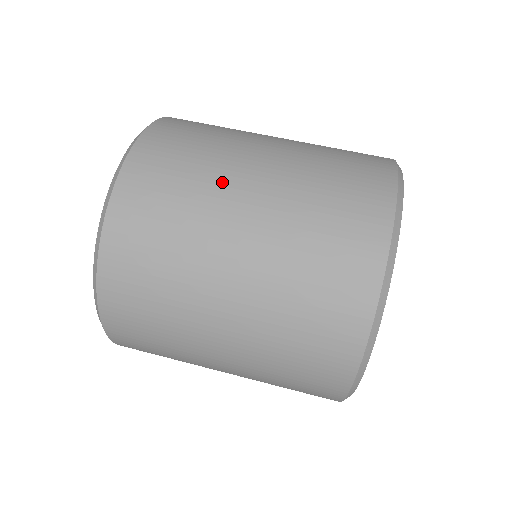
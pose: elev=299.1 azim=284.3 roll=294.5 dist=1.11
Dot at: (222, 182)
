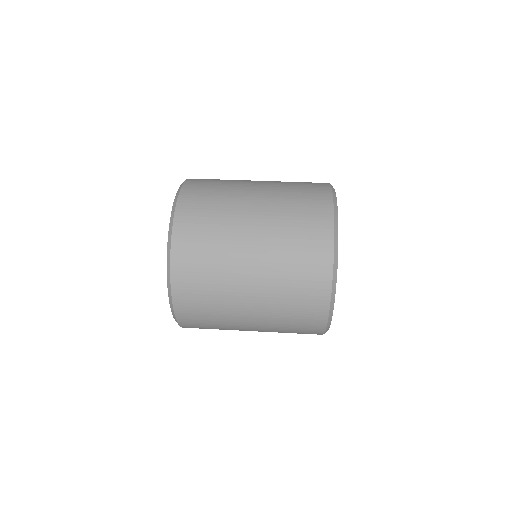
Dot at: occluded
